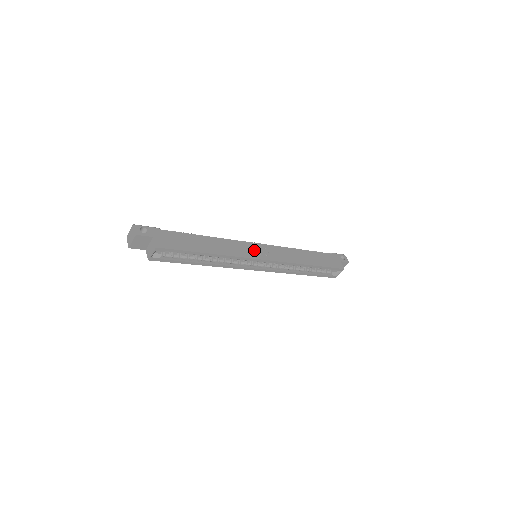
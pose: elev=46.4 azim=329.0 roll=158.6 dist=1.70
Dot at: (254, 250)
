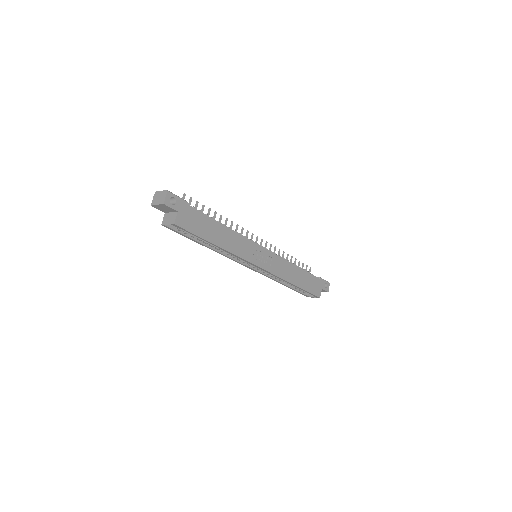
Dot at: (257, 254)
